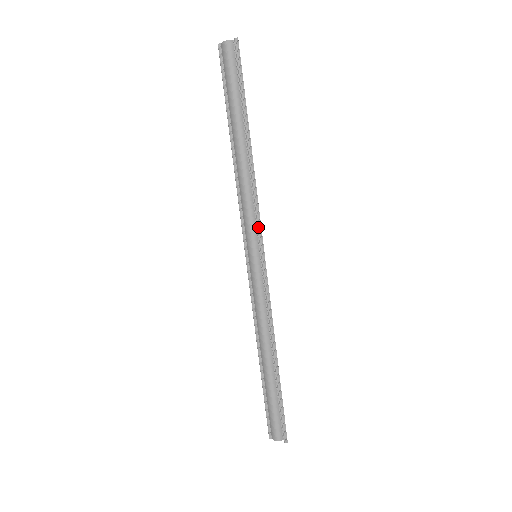
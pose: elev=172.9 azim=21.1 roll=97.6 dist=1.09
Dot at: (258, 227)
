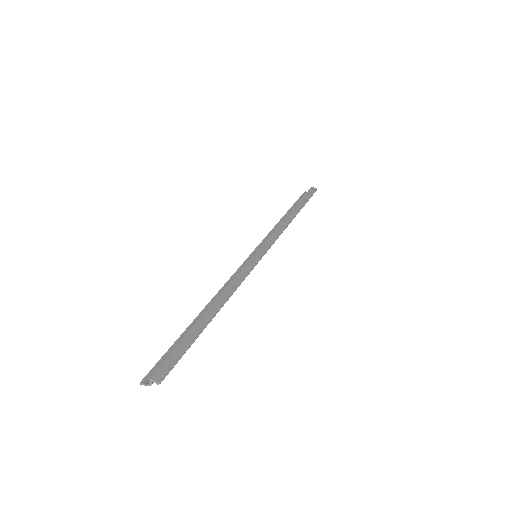
Dot at: (252, 269)
